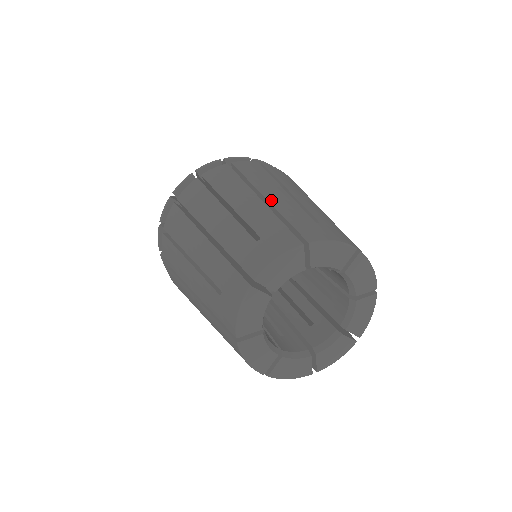
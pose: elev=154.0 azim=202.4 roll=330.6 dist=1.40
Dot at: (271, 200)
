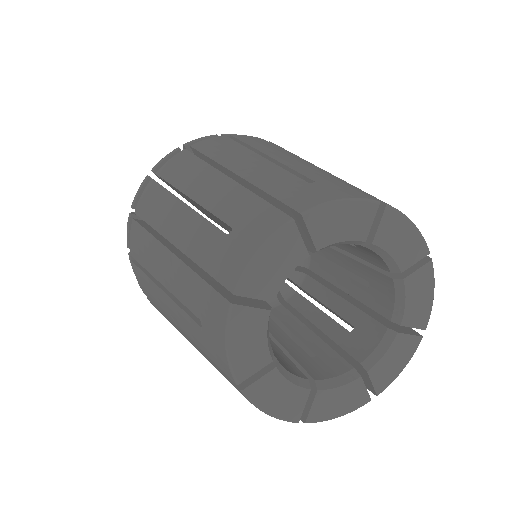
Dot at: occluded
